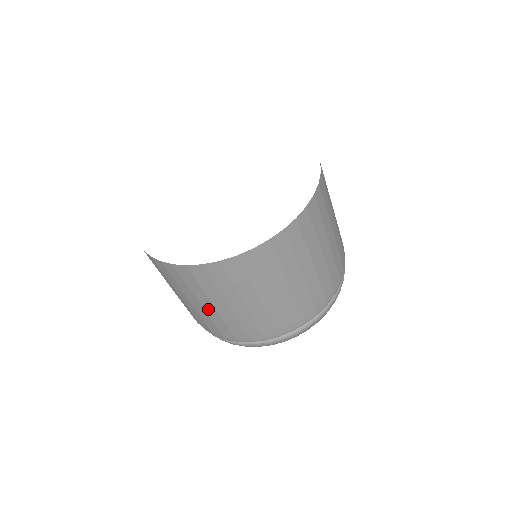
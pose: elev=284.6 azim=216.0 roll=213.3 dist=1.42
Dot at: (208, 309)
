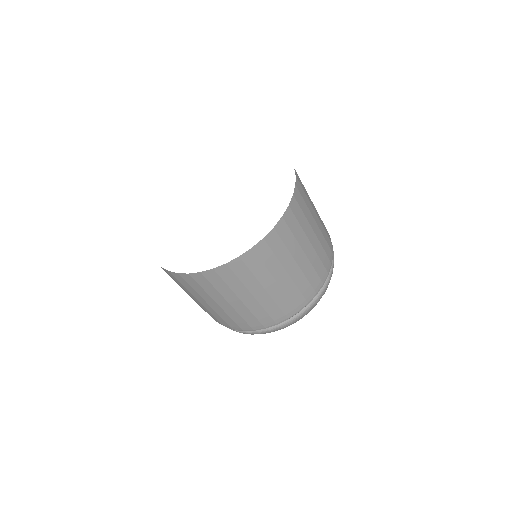
Dot at: (224, 307)
